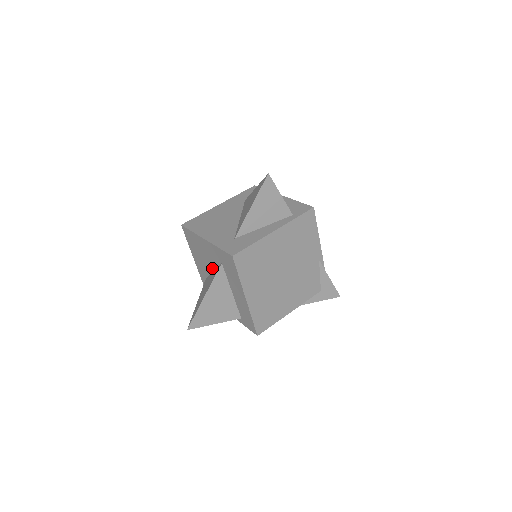
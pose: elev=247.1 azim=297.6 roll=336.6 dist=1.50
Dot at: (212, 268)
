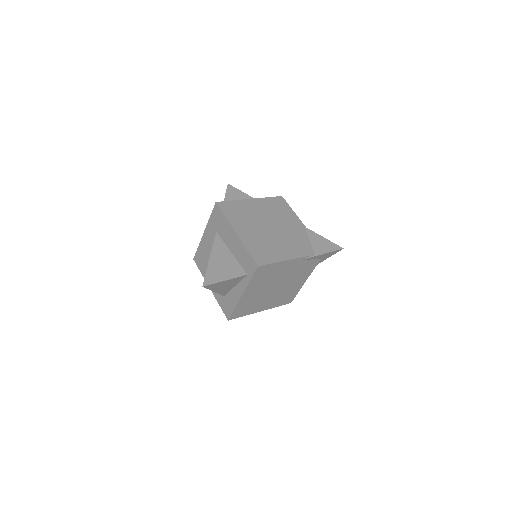
Dot at: occluded
